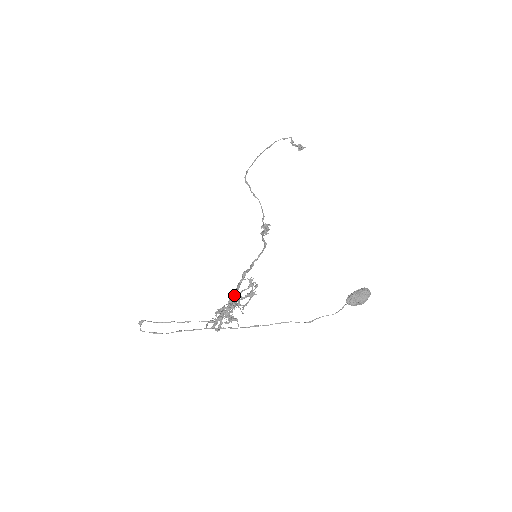
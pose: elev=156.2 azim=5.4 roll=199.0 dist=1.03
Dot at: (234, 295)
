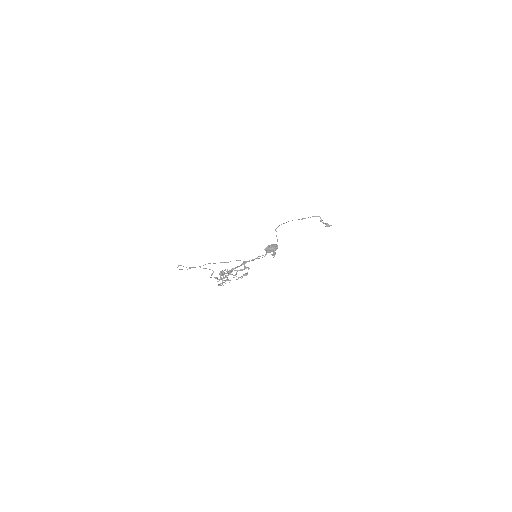
Dot at: (233, 268)
